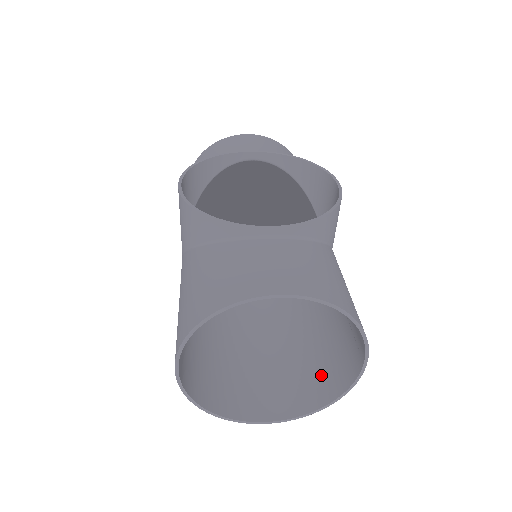
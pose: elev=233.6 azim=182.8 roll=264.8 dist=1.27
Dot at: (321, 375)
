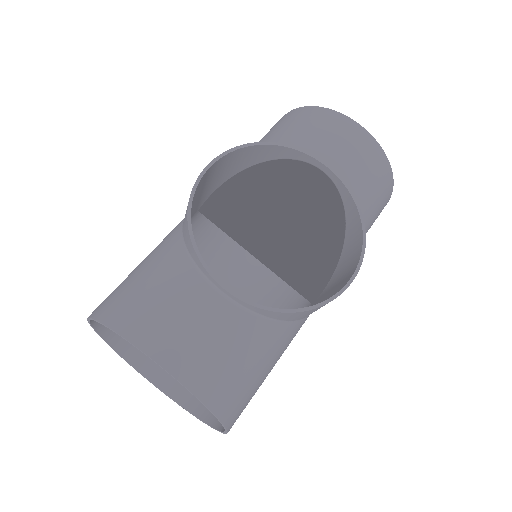
Dot at: occluded
